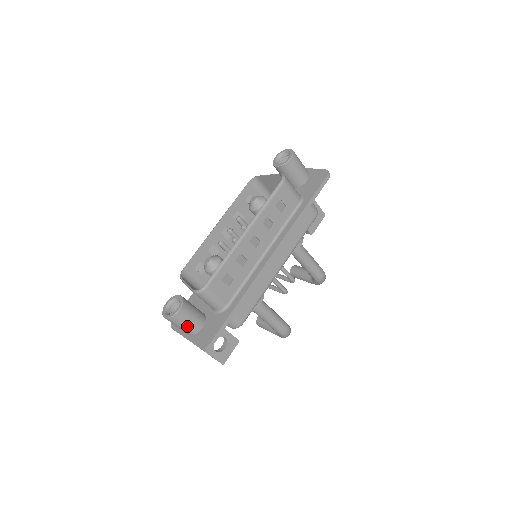
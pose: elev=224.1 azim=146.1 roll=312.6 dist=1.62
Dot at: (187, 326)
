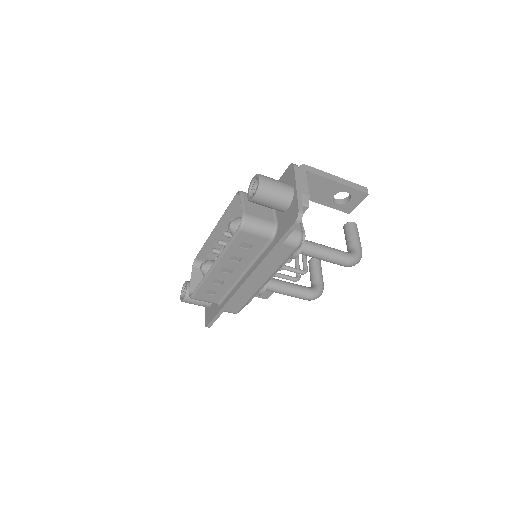
Dot at: occluded
